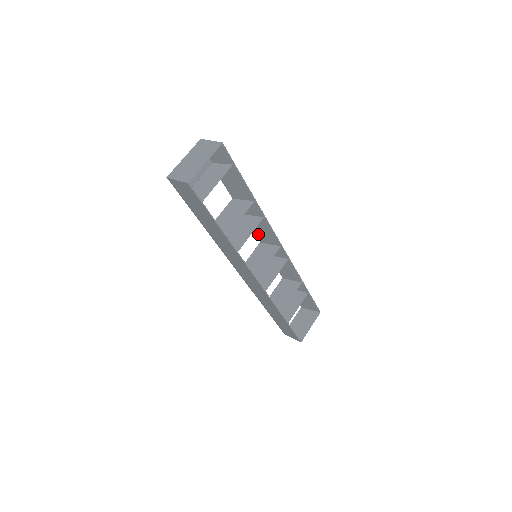
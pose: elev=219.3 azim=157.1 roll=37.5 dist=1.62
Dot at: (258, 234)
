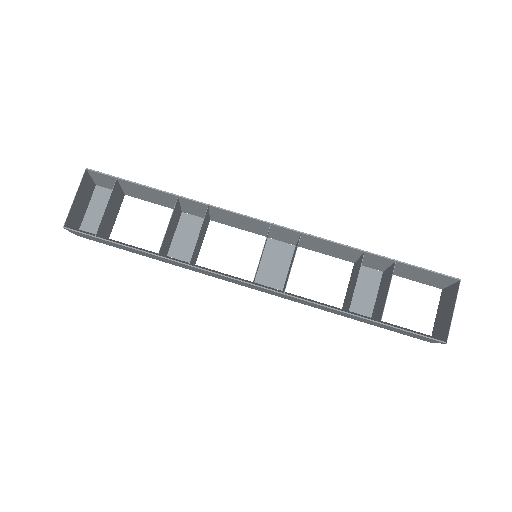
Dot at: (248, 229)
